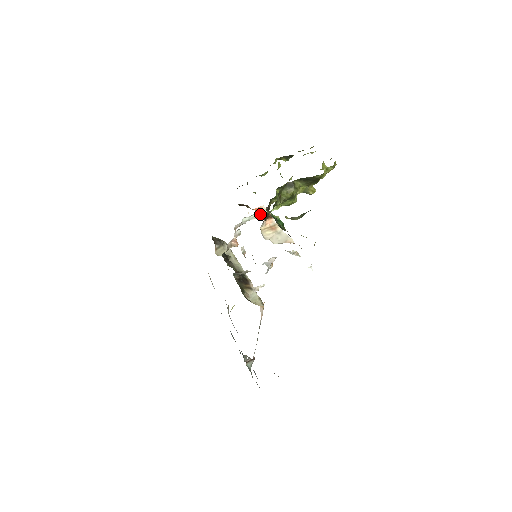
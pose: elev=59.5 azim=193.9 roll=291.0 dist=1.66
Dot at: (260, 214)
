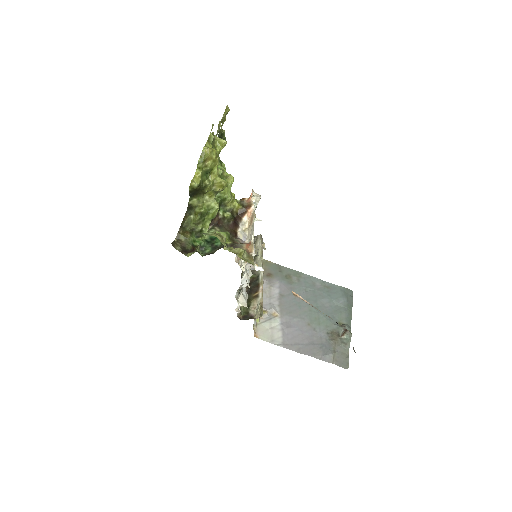
Dot at: occluded
